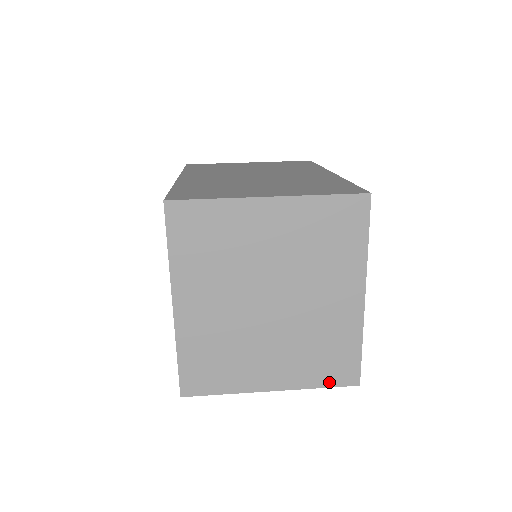
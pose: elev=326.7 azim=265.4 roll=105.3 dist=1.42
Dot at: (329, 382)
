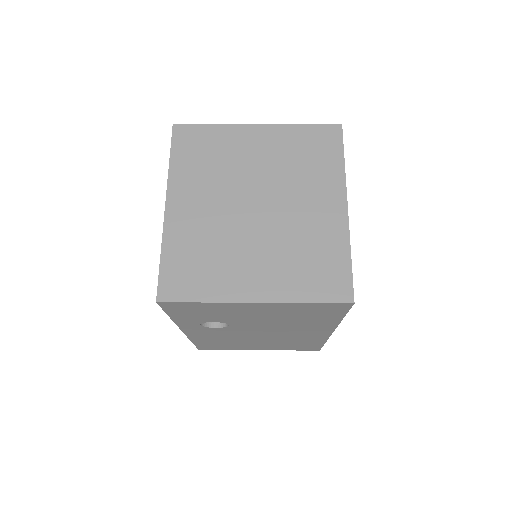
Dot at: (319, 296)
